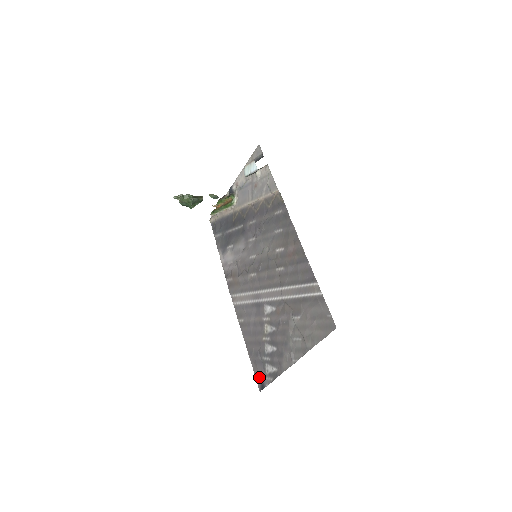
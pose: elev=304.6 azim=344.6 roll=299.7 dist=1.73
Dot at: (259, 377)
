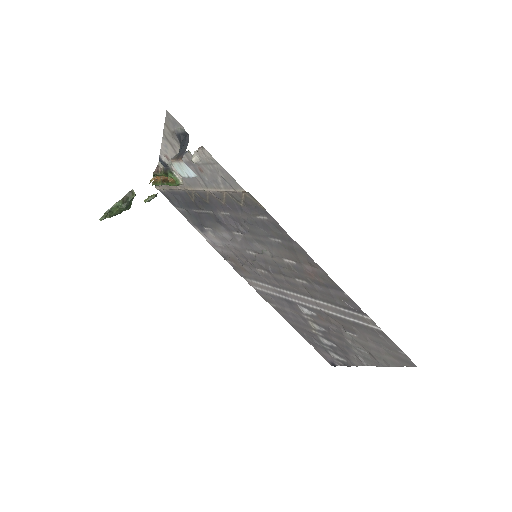
Dot at: (325, 357)
